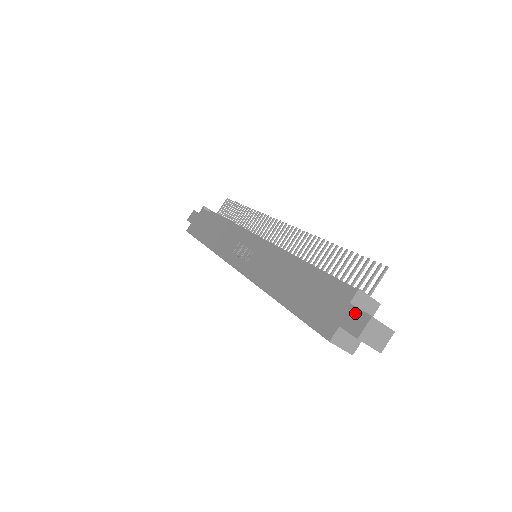
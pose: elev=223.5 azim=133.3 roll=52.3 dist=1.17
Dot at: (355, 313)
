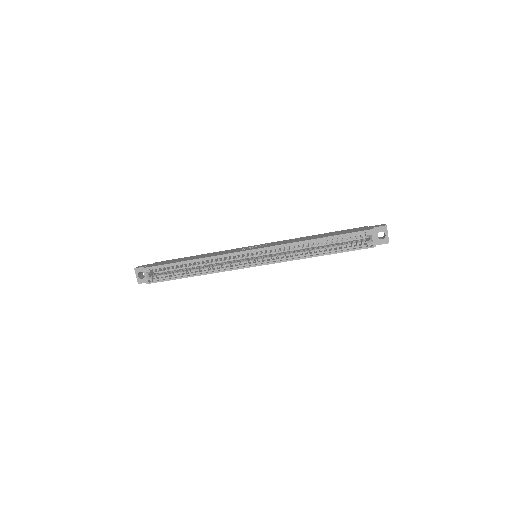
Dot at: occluded
